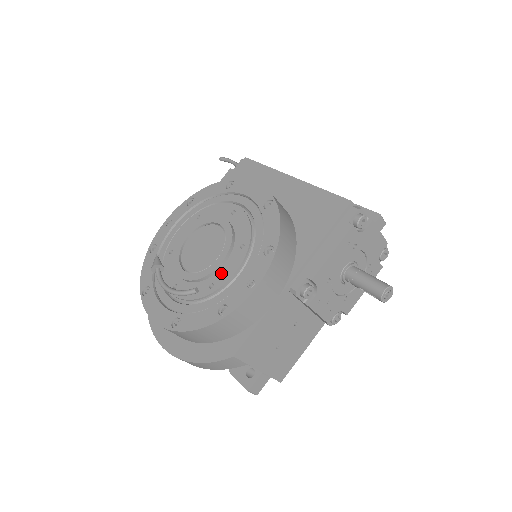
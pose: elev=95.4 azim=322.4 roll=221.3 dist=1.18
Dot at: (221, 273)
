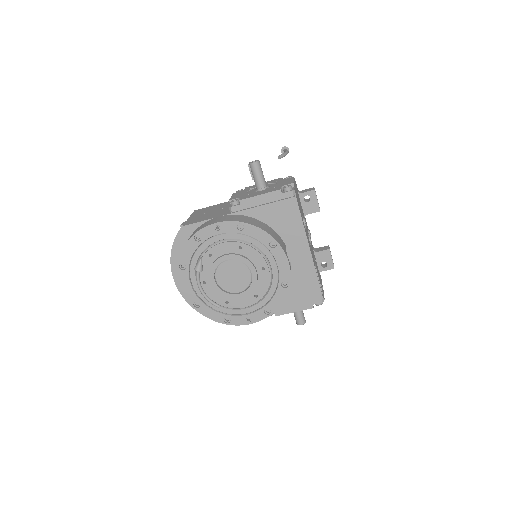
Dot at: (236, 301)
